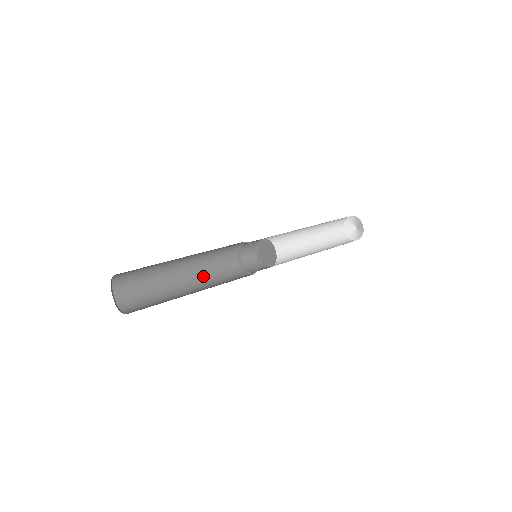
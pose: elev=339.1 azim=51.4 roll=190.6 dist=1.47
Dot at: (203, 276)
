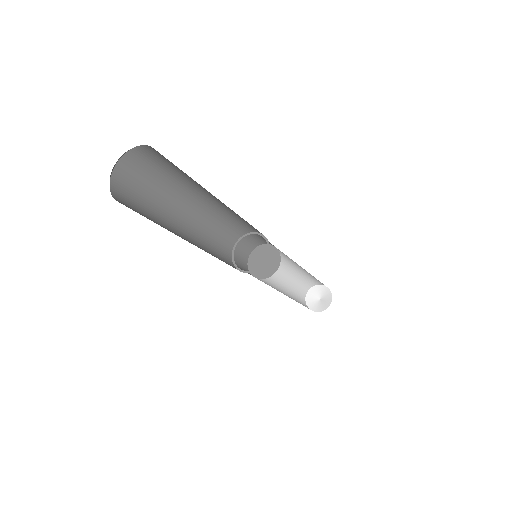
Dot at: occluded
